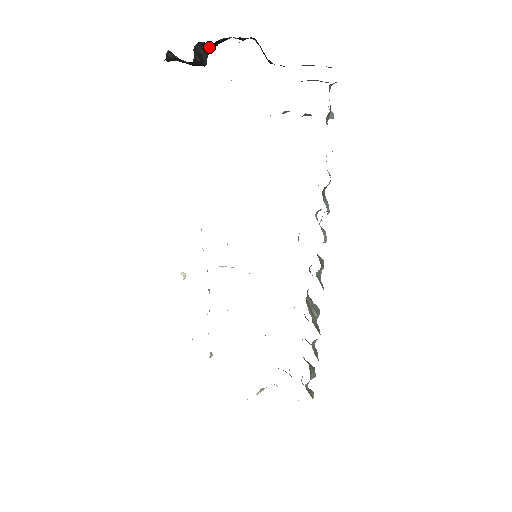
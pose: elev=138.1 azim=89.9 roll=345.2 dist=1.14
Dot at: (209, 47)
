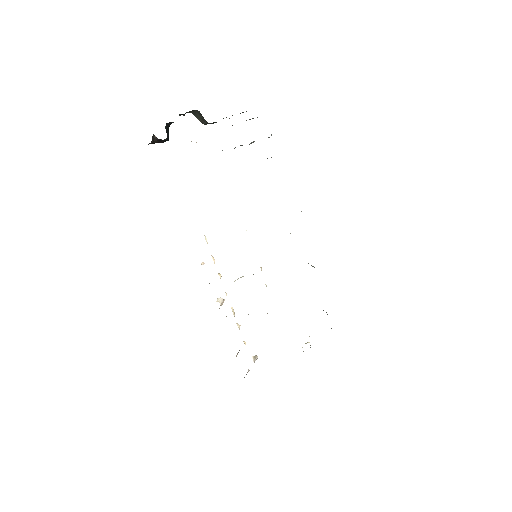
Dot at: (169, 126)
